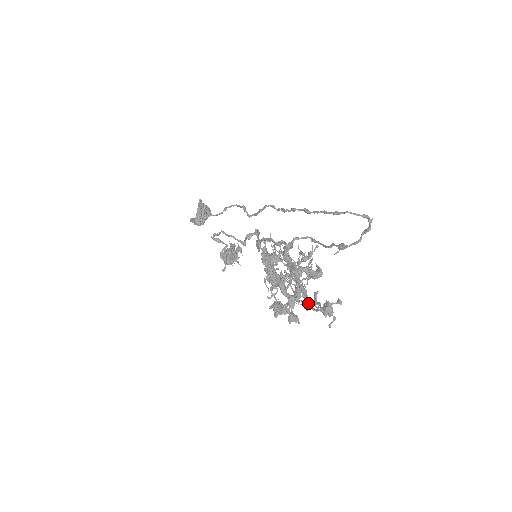
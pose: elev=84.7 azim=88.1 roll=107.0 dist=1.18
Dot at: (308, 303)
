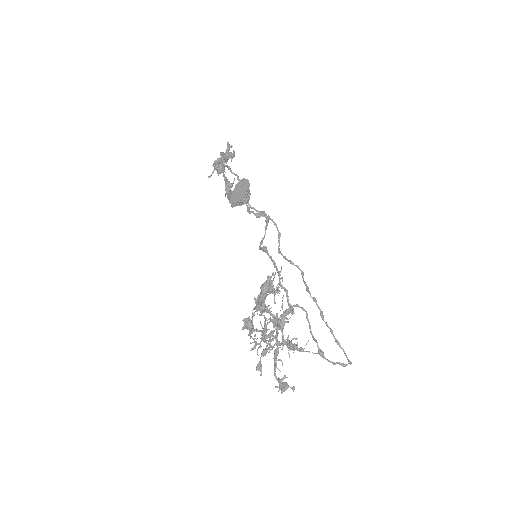
Dot at: (275, 368)
